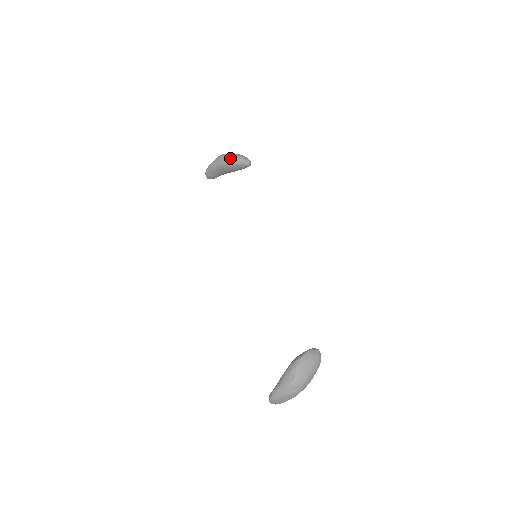
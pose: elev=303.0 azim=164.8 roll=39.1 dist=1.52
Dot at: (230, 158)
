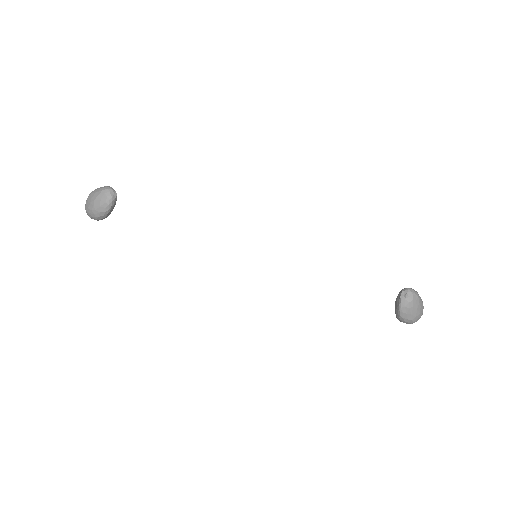
Dot at: (100, 218)
